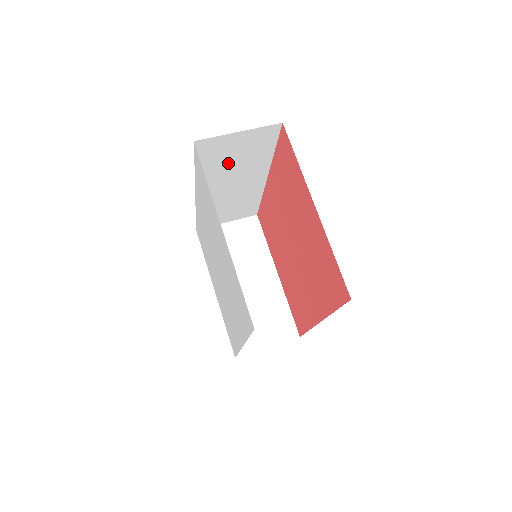
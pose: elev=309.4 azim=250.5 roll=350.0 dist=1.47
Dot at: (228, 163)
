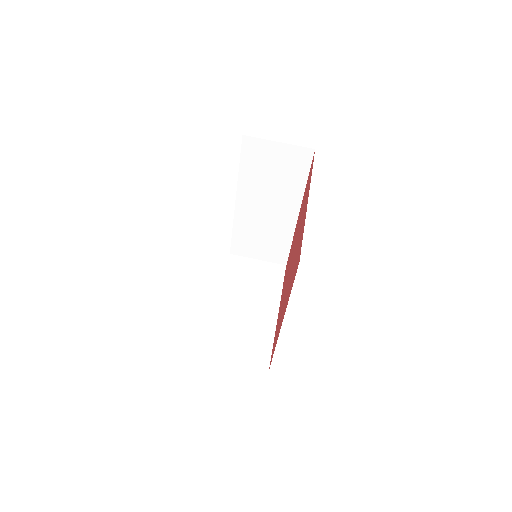
Dot at: (267, 176)
